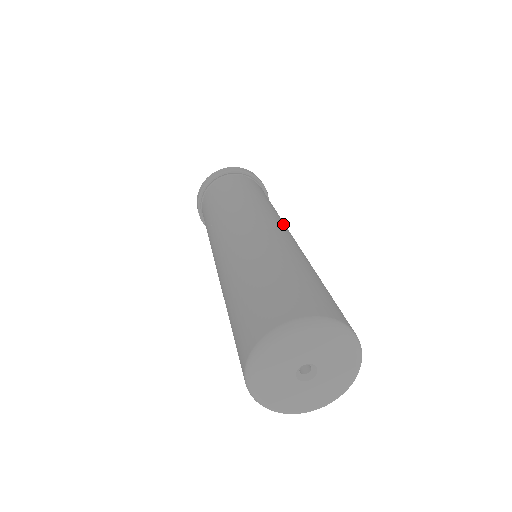
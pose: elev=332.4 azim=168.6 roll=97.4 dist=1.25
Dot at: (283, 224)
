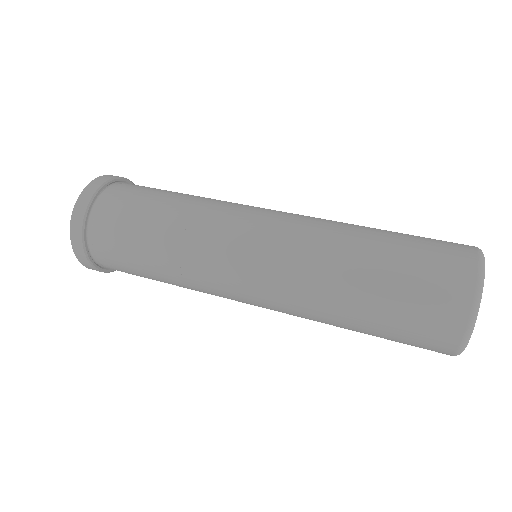
Dot at: (250, 211)
